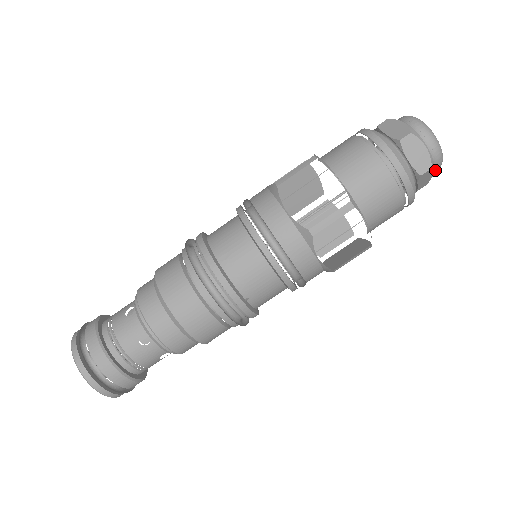
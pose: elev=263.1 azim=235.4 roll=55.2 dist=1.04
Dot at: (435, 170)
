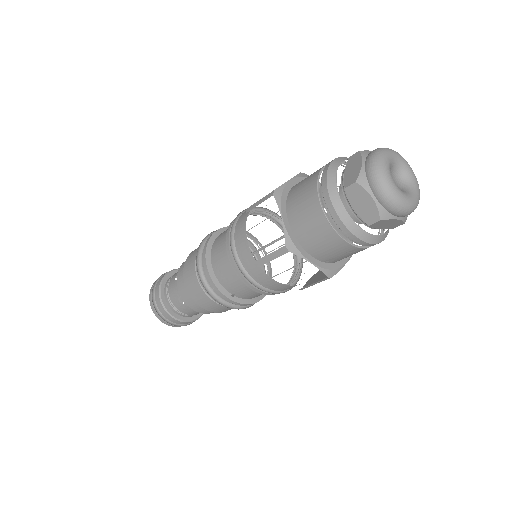
Dot at: (399, 216)
